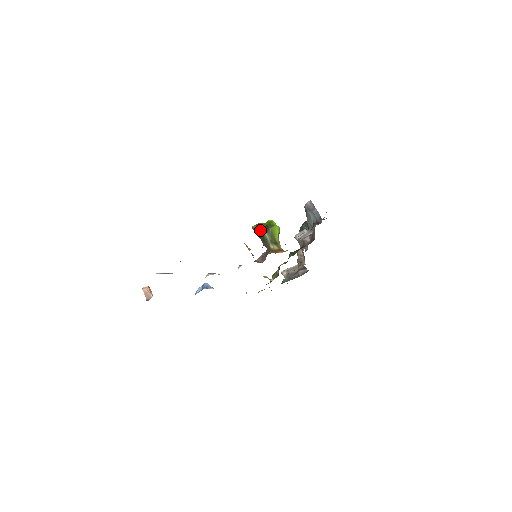
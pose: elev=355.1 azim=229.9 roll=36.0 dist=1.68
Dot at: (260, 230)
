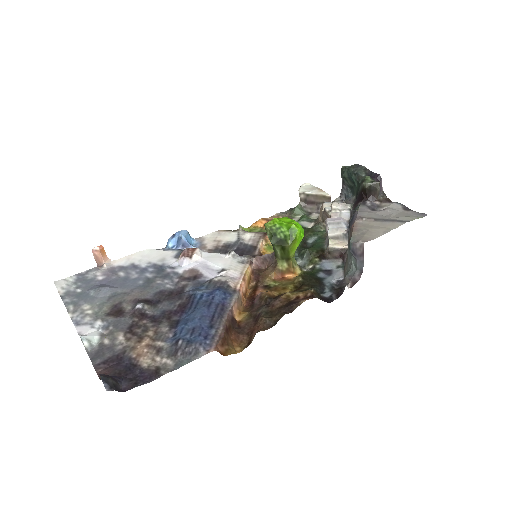
Dot at: (272, 243)
